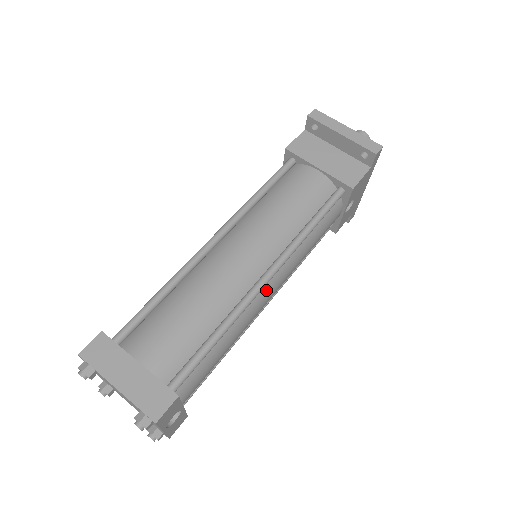
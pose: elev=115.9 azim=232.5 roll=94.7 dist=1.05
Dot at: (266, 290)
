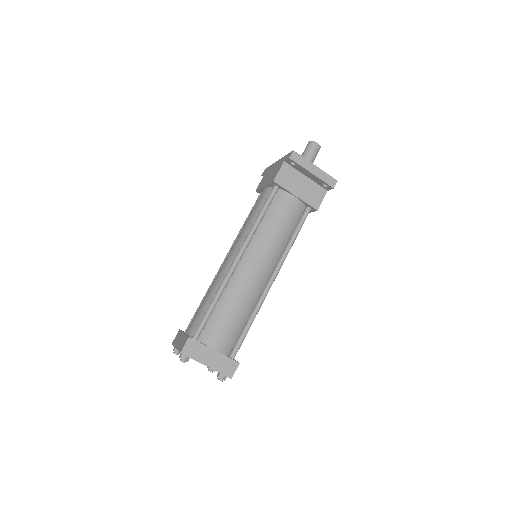
Dot at: occluded
